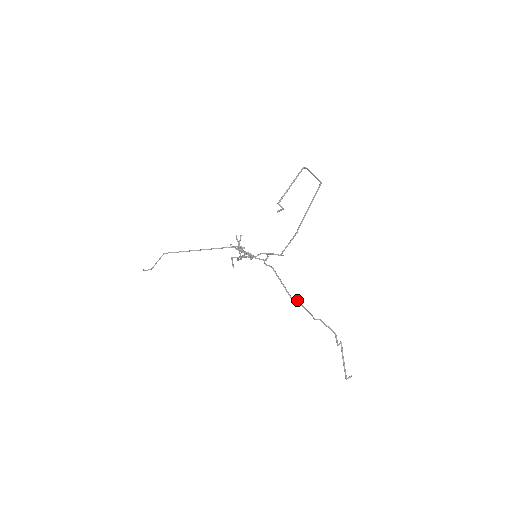
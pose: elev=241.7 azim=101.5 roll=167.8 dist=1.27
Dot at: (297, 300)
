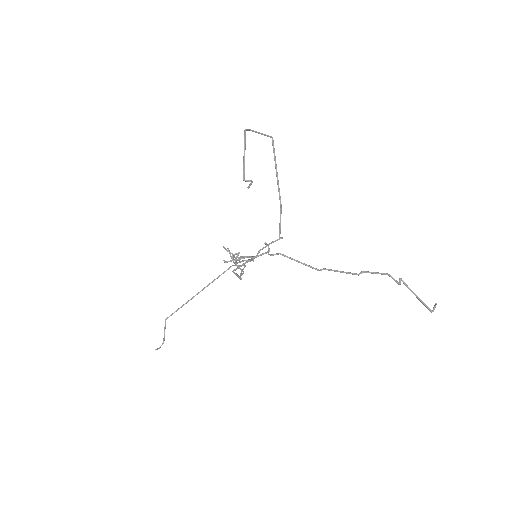
Dot at: (326, 269)
